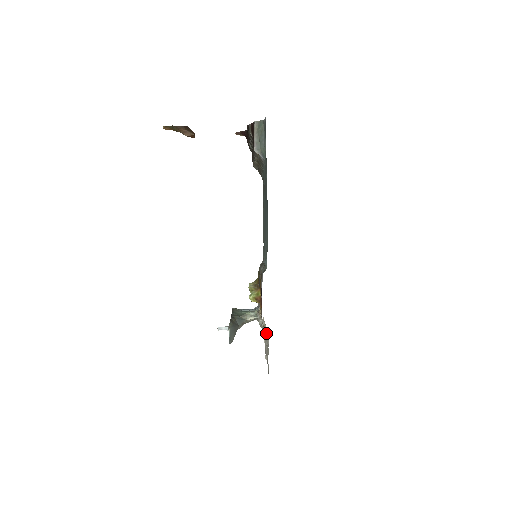
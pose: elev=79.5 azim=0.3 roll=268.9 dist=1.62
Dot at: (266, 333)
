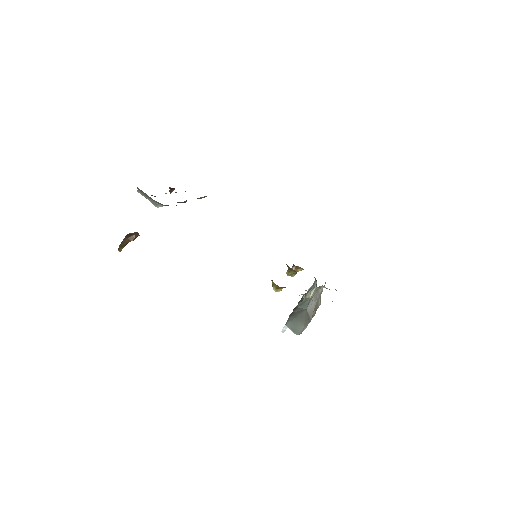
Dot at: occluded
